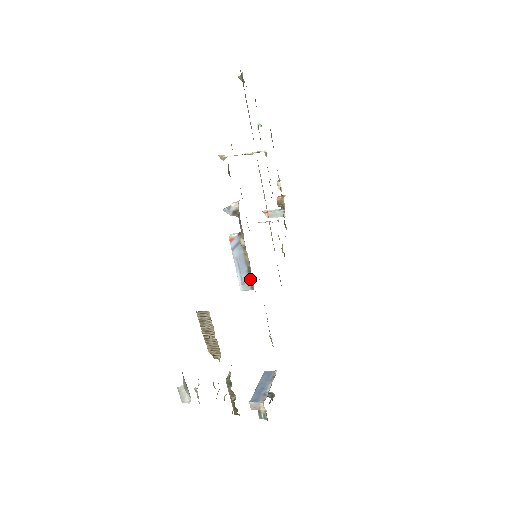
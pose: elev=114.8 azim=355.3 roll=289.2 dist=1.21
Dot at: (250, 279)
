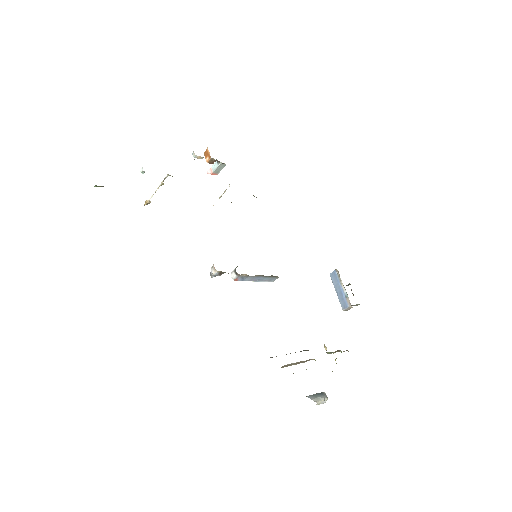
Dot at: (271, 277)
